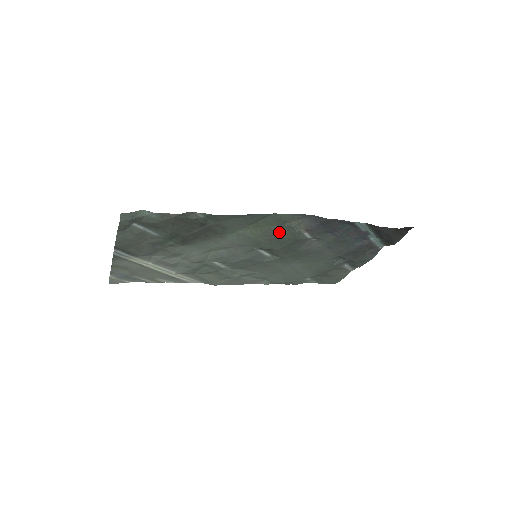
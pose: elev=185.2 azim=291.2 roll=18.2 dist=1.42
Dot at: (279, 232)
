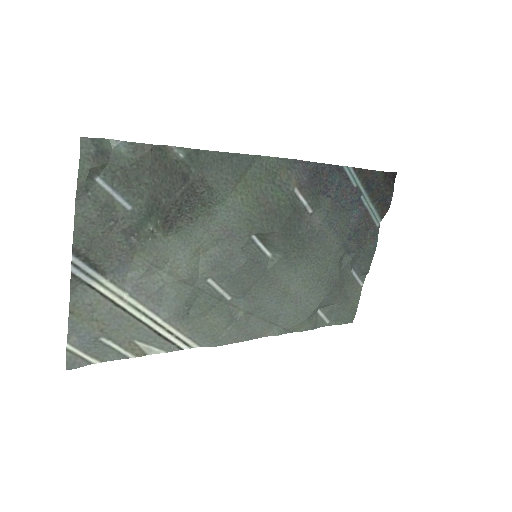
Dot at: (272, 196)
